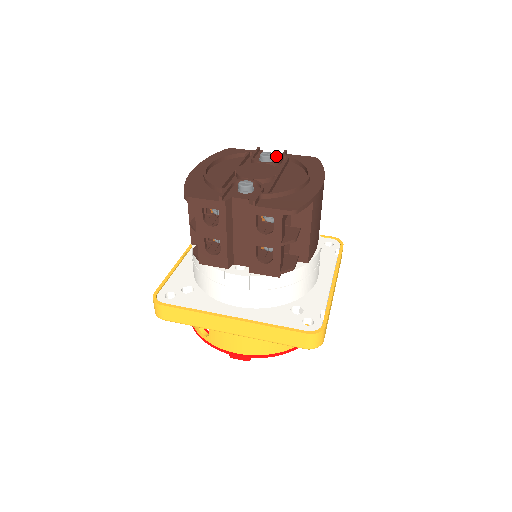
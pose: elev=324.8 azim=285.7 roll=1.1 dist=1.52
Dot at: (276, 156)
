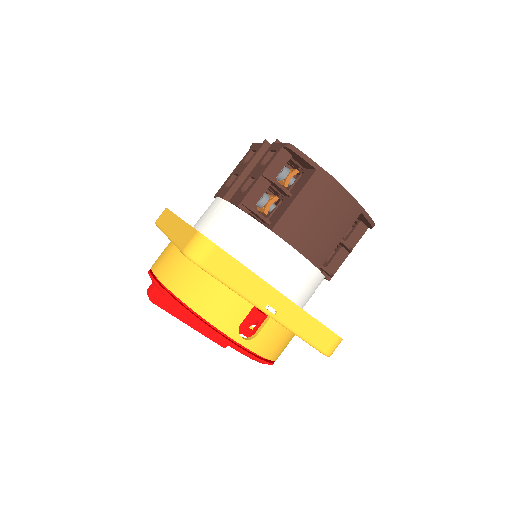
Dot at: occluded
